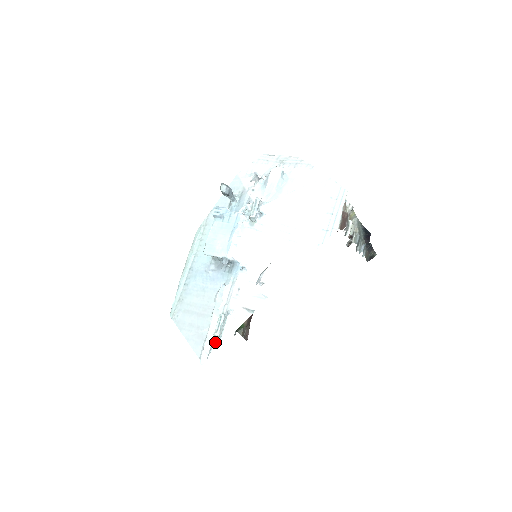
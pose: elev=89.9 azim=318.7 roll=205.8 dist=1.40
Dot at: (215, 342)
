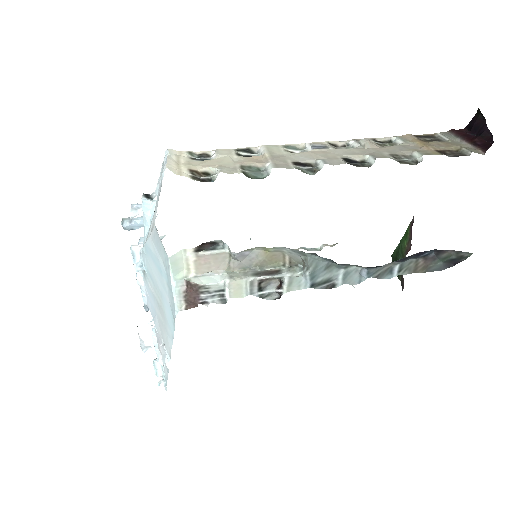
Dot at: (164, 378)
